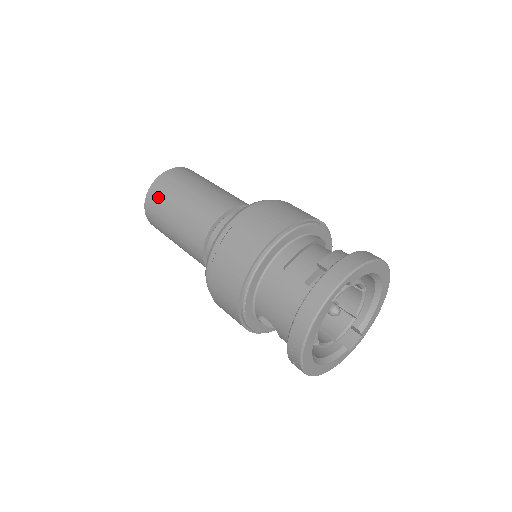
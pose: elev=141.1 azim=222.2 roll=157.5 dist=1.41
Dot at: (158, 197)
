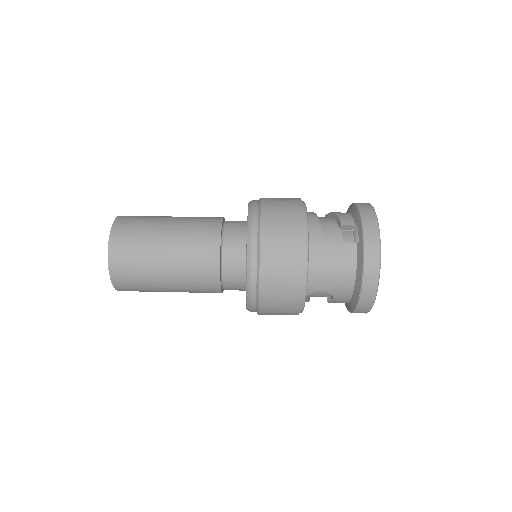
Dot at: (129, 253)
